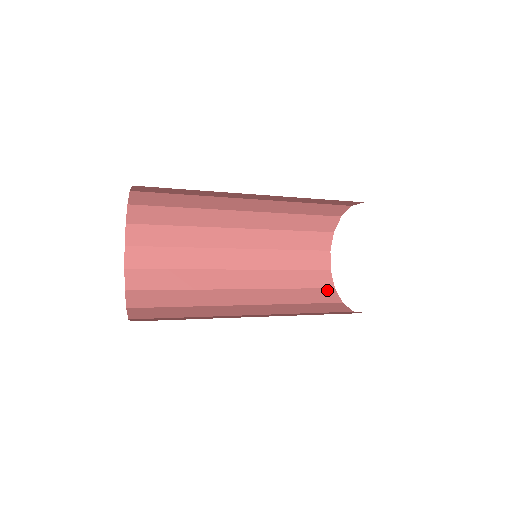
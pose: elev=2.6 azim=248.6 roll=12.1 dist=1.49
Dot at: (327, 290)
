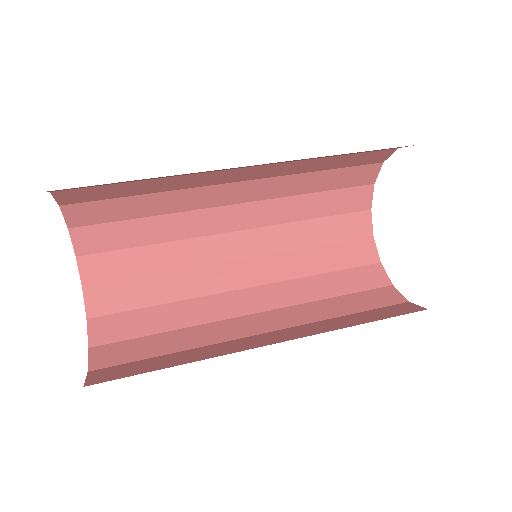
Dot at: (370, 268)
